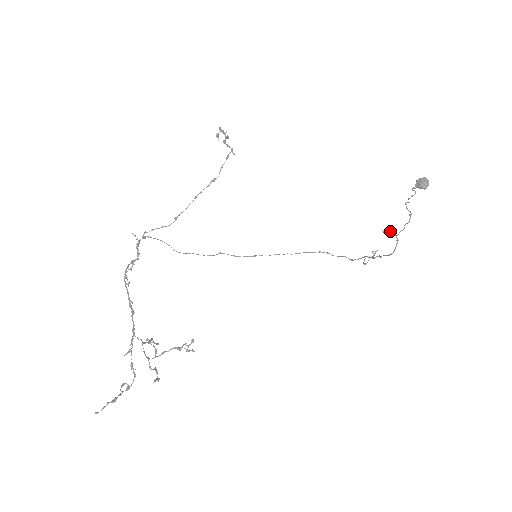
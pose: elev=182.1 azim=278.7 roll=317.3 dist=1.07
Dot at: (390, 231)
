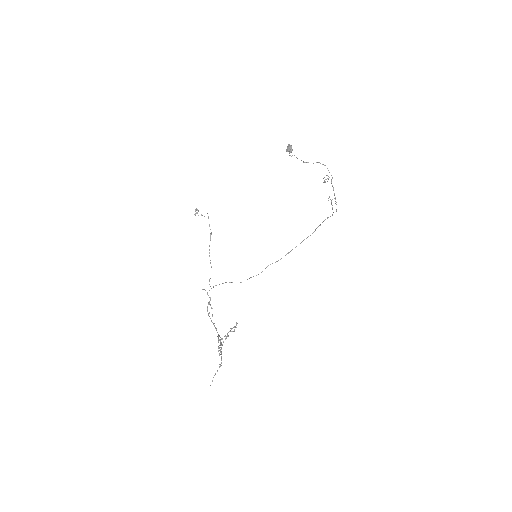
Dot at: occluded
